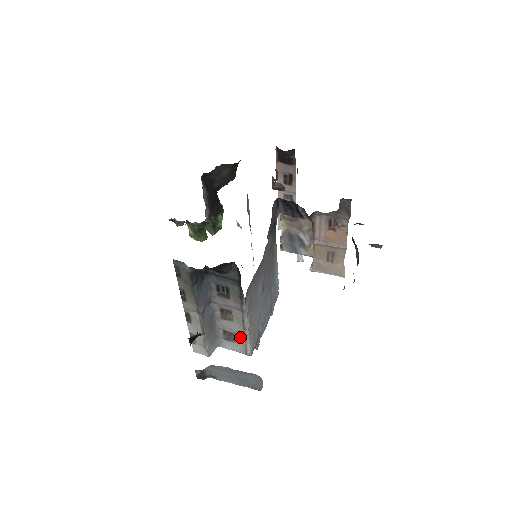
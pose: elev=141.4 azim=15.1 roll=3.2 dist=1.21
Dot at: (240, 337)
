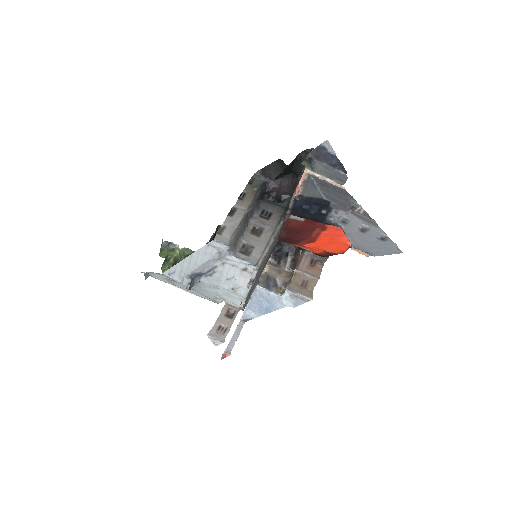
Dot at: (260, 249)
